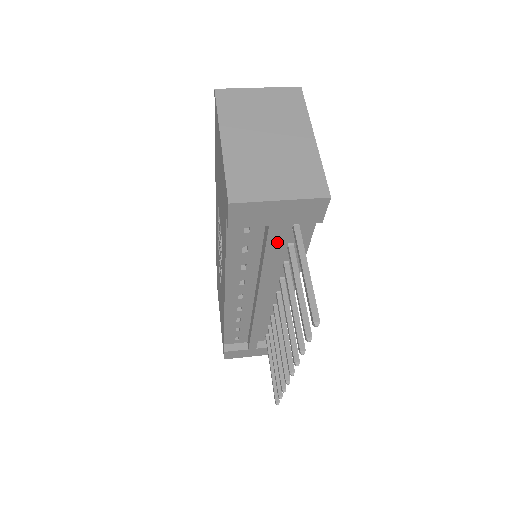
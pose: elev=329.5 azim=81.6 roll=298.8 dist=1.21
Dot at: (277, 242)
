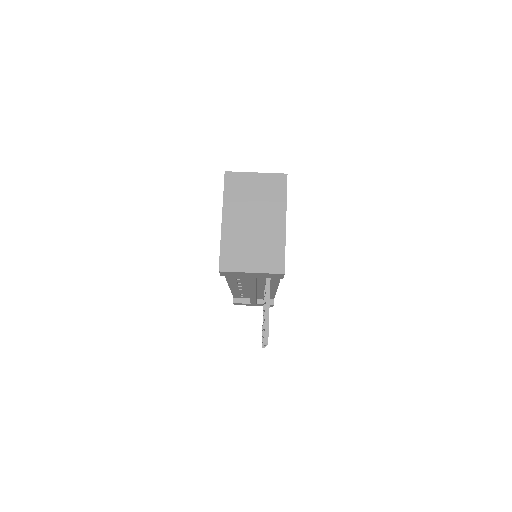
Dot at: (255, 281)
